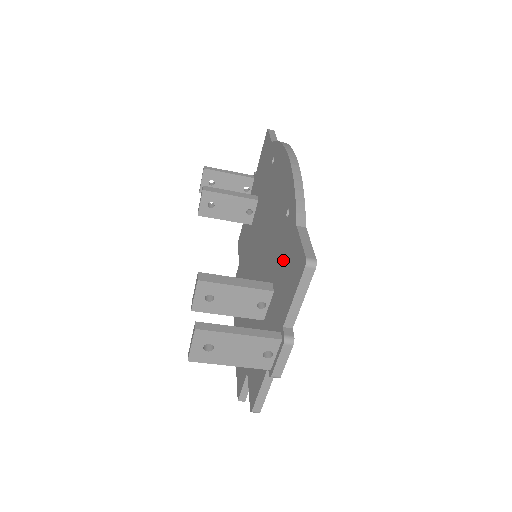
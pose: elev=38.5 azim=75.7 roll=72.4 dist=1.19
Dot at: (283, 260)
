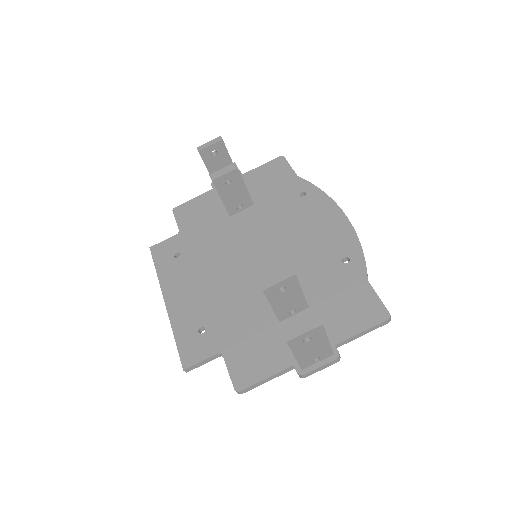
Dot at: (335, 293)
